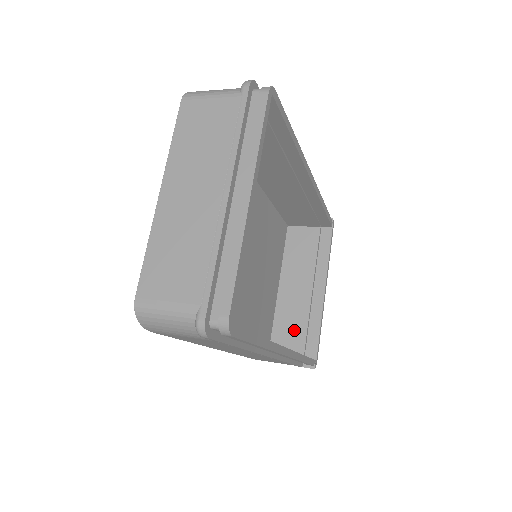
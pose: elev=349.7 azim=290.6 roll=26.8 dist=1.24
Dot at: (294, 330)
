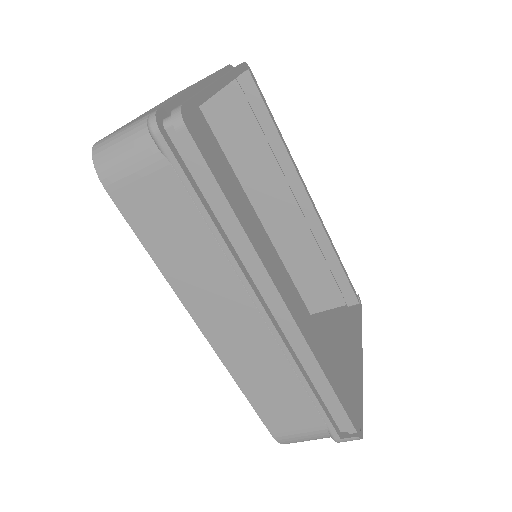
Dot at: occluded
